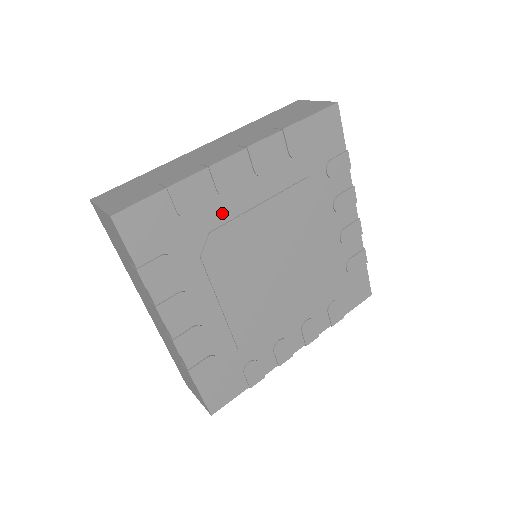
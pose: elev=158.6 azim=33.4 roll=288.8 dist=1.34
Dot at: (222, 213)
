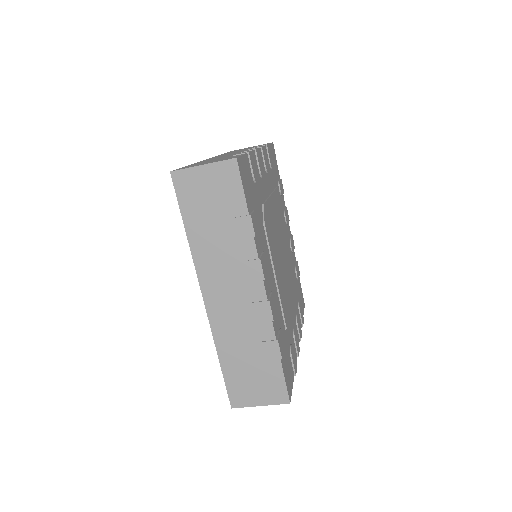
Dot at: (262, 192)
